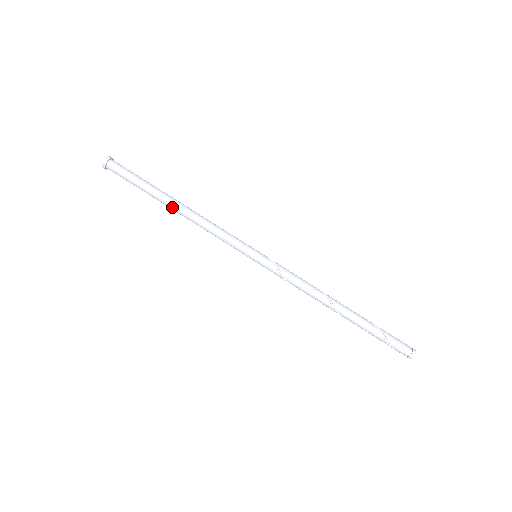
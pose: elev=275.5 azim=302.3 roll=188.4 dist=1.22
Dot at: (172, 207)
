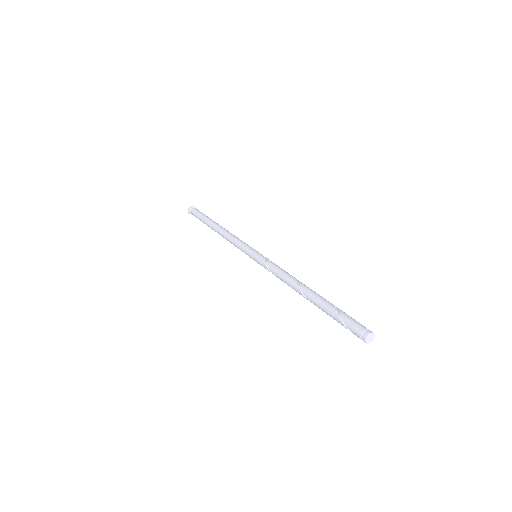
Dot at: (214, 229)
